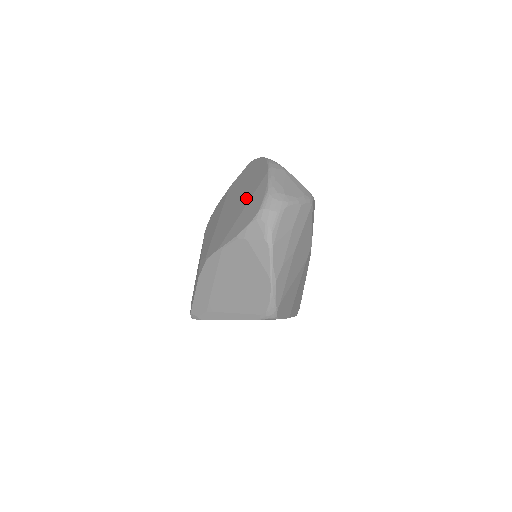
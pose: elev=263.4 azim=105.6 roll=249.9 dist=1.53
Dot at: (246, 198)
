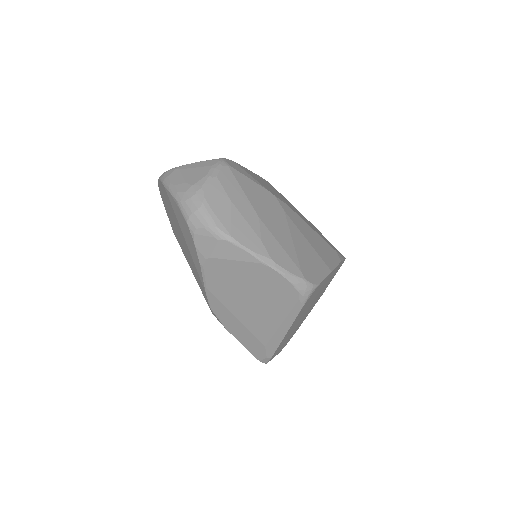
Dot at: (178, 227)
